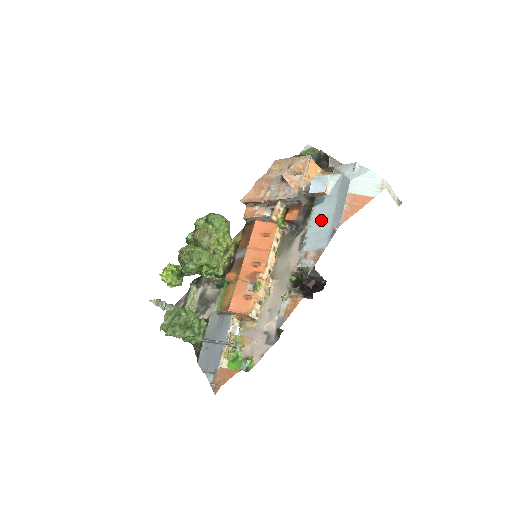
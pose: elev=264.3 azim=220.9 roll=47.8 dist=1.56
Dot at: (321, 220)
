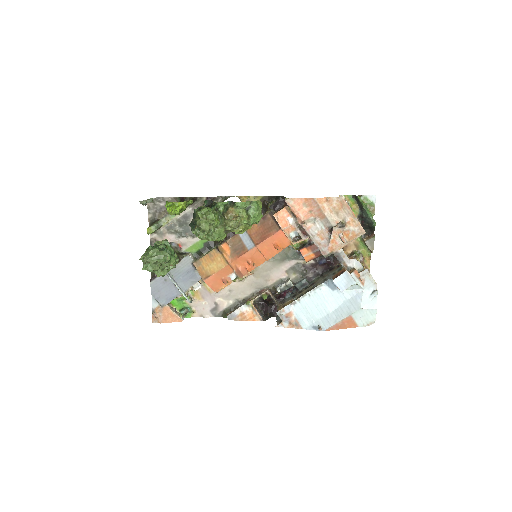
Dot at: (319, 304)
